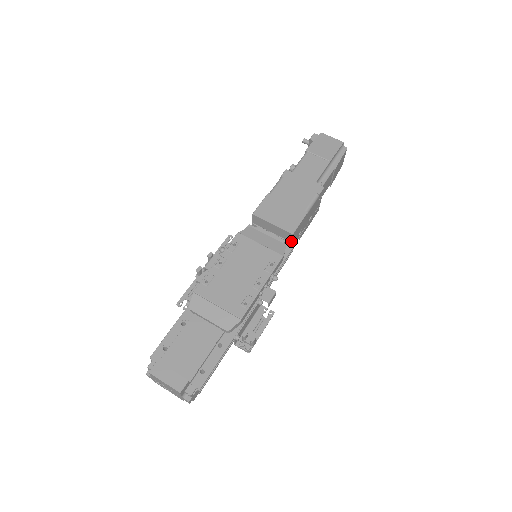
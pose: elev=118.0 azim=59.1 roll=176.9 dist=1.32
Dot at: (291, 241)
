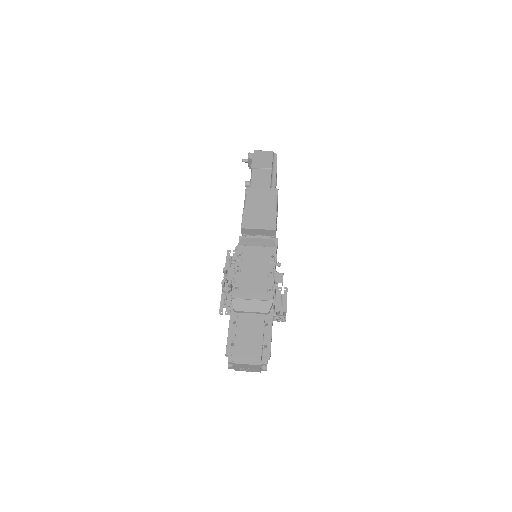
Dot at: (275, 235)
